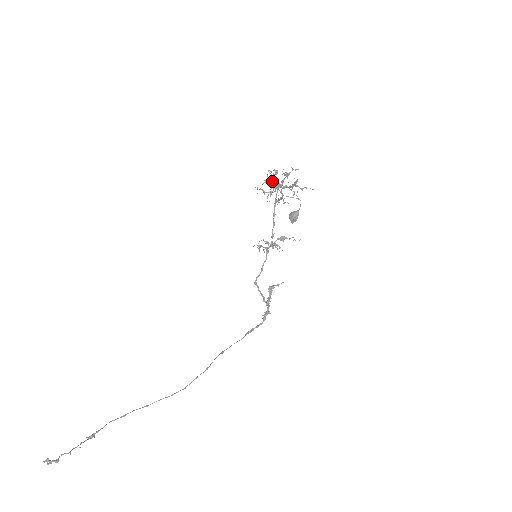
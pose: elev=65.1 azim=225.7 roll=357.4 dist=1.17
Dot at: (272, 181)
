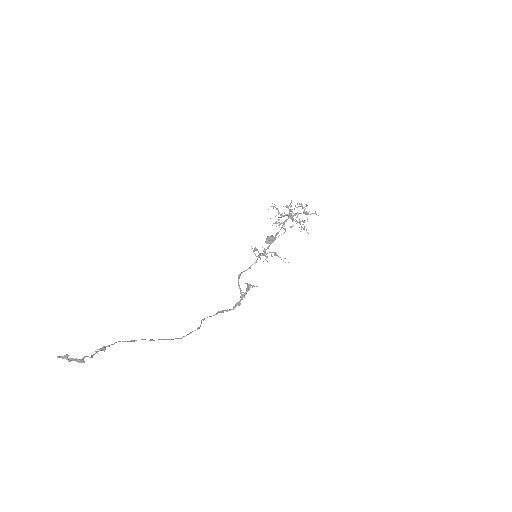
Dot at: (291, 209)
